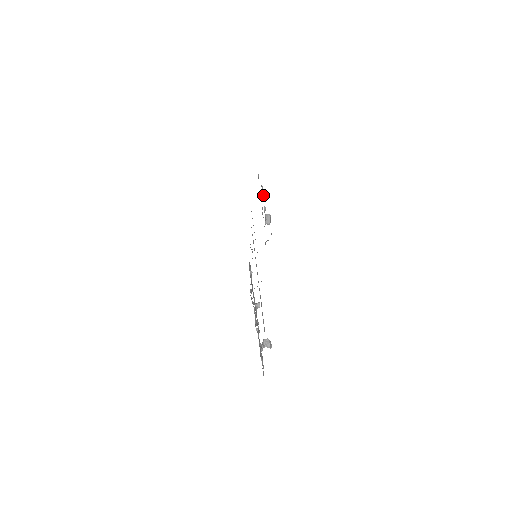
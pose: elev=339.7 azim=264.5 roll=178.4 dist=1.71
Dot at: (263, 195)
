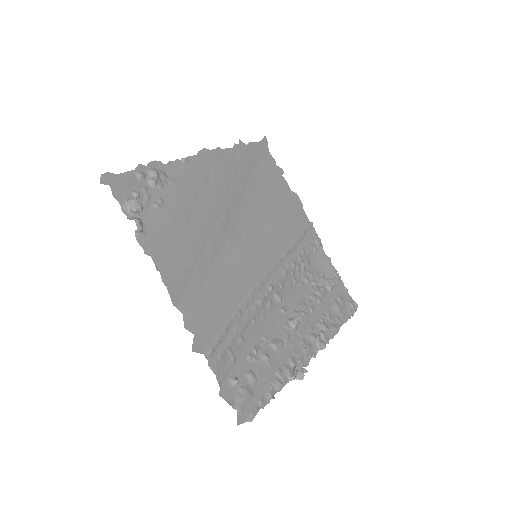
Dot at: (151, 180)
